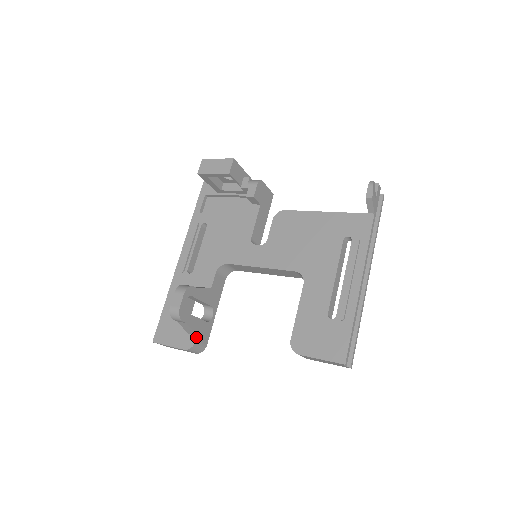
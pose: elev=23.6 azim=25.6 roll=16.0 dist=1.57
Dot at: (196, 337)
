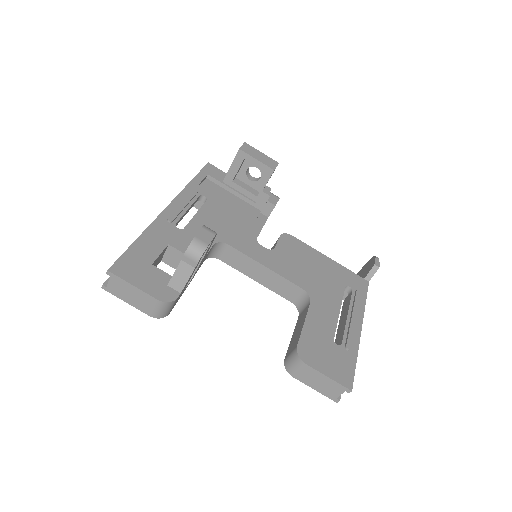
Dot at: (179, 294)
